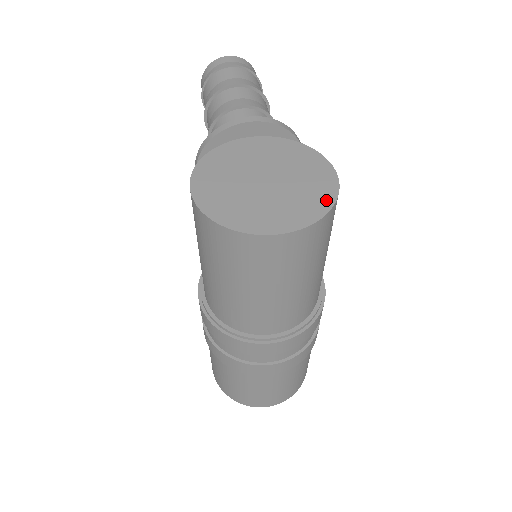
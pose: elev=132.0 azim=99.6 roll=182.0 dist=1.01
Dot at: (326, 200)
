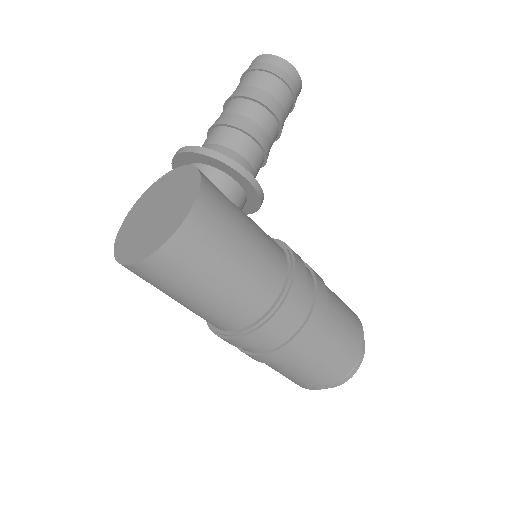
Dot at: (163, 239)
